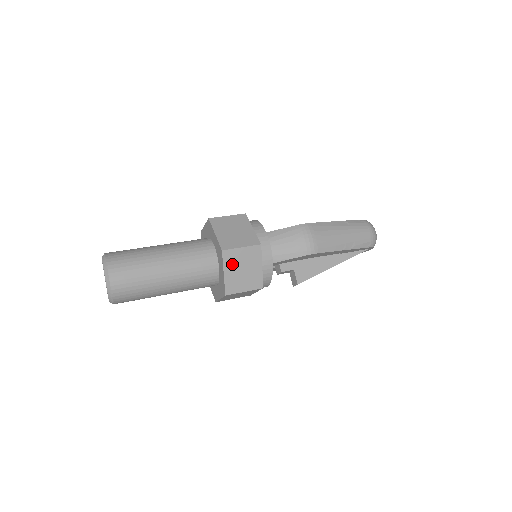
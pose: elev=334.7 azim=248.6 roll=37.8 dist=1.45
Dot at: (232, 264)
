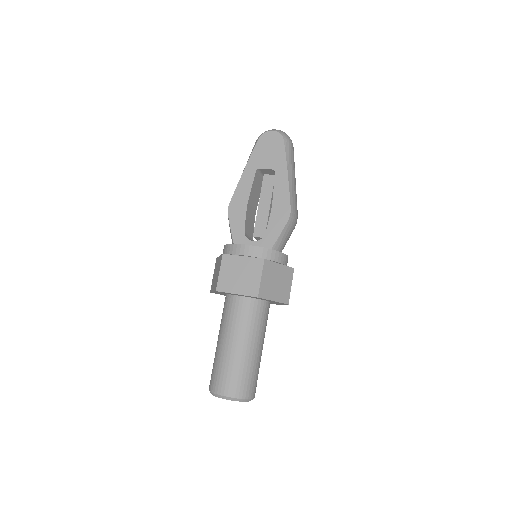
Dot at: occluded
